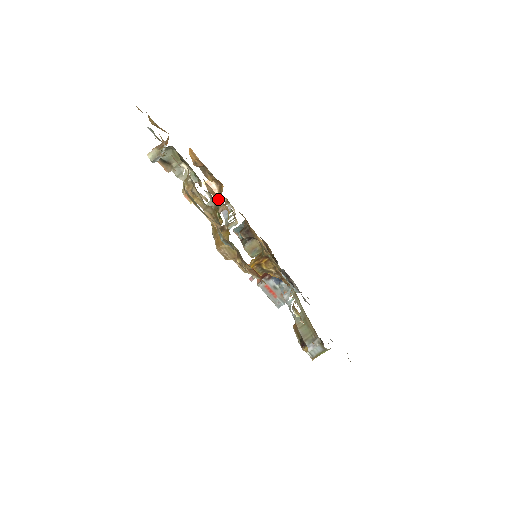
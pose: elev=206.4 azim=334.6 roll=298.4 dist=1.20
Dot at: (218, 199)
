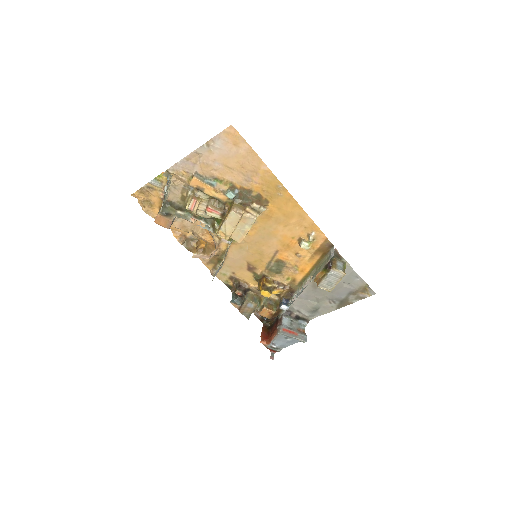
Dot at: occluded
